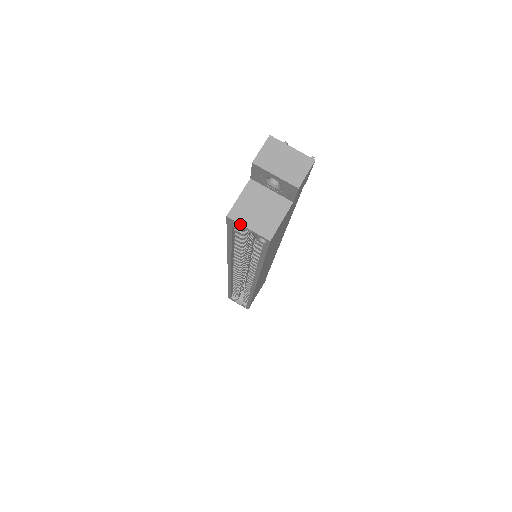
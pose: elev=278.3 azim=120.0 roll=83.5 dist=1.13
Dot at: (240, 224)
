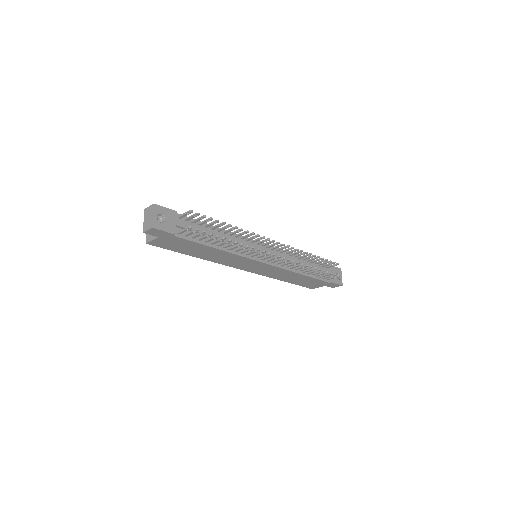
Dot at: occluded
